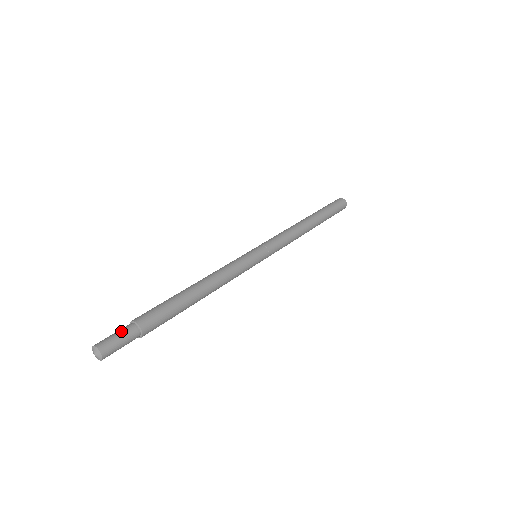
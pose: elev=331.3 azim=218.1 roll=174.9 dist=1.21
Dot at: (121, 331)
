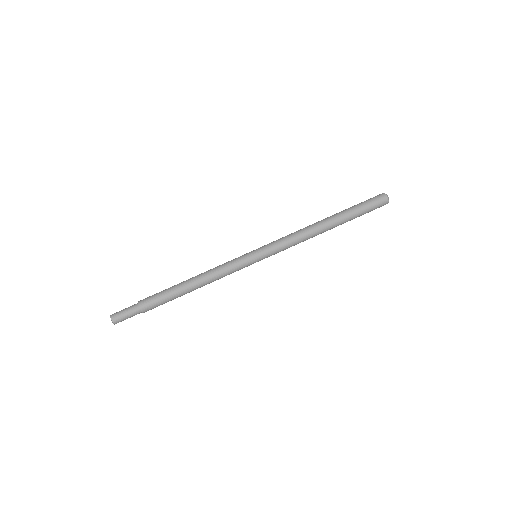
Dot at: (128, 309)
